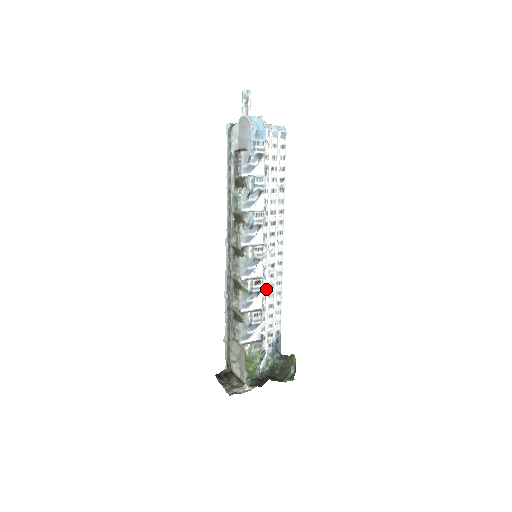
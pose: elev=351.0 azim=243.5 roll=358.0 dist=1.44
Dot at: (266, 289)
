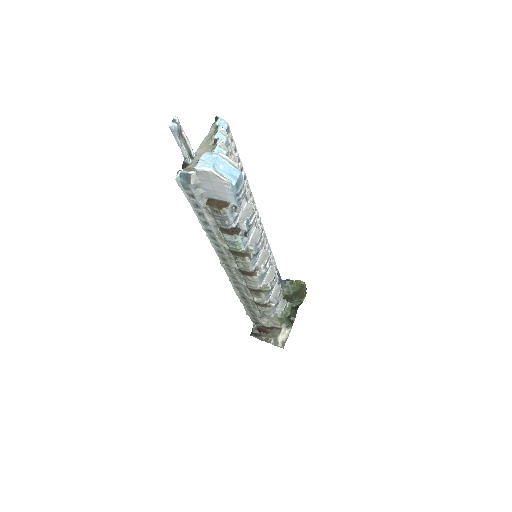
Dot at: occluded
